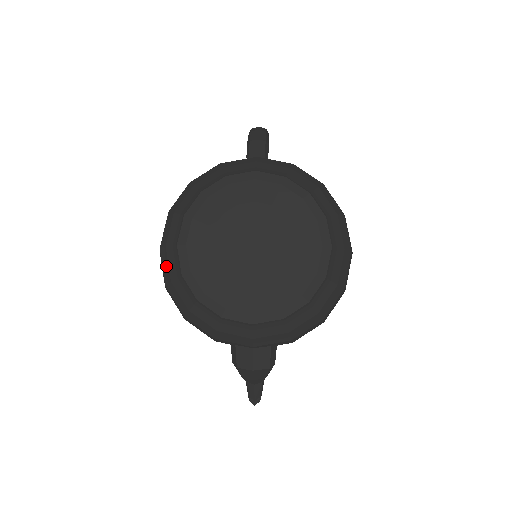
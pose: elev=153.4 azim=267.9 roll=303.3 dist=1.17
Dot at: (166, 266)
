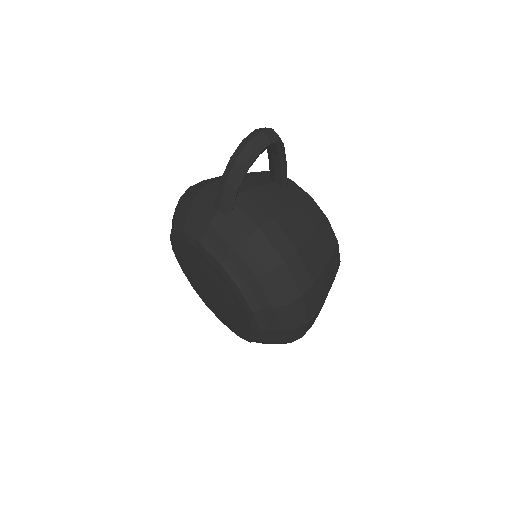
Dot at: occluded
